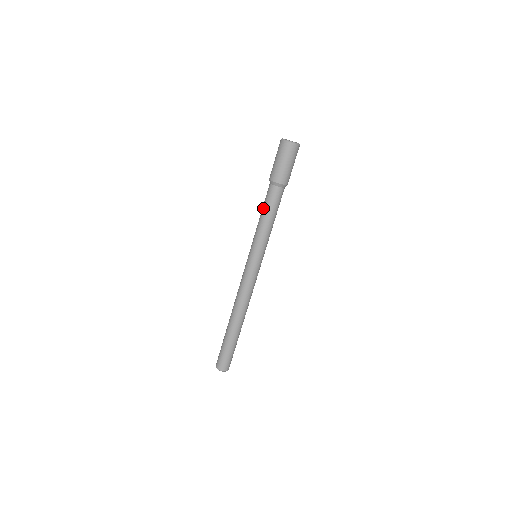
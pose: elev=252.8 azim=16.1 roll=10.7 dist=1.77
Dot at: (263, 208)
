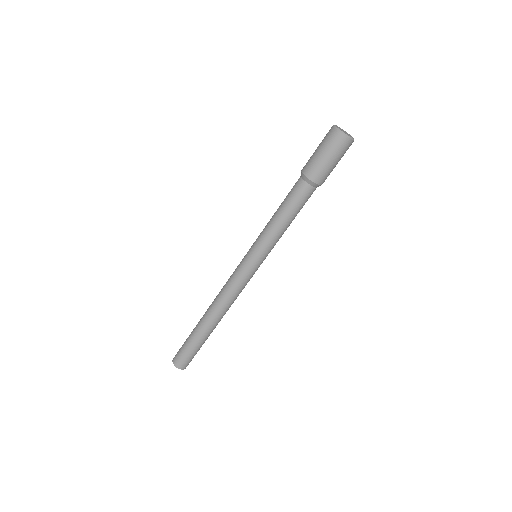
Dot at: (287, 209)
